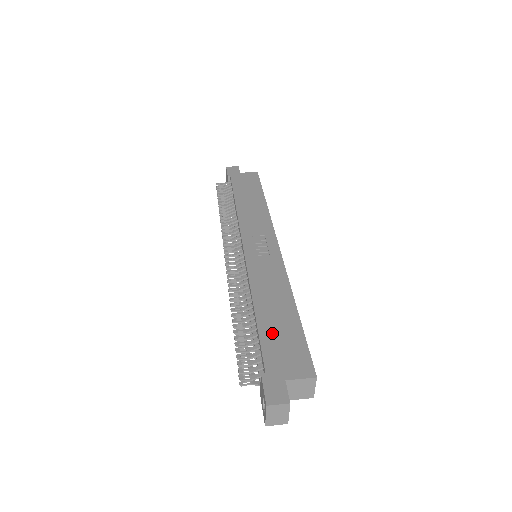
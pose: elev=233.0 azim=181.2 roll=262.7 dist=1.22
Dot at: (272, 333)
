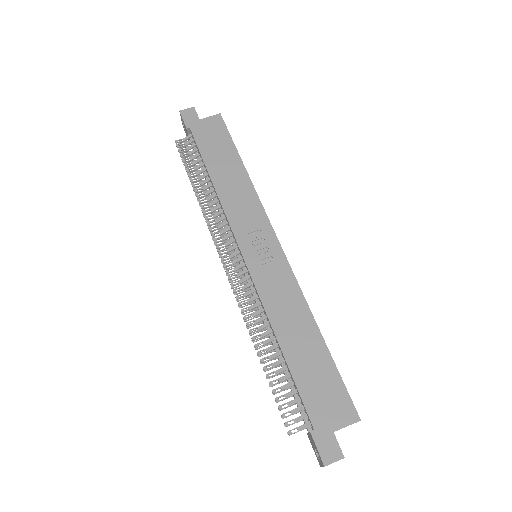
Dot at: (306, 376)
